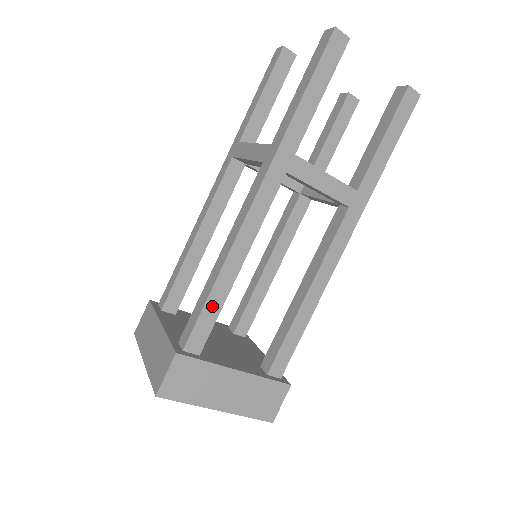
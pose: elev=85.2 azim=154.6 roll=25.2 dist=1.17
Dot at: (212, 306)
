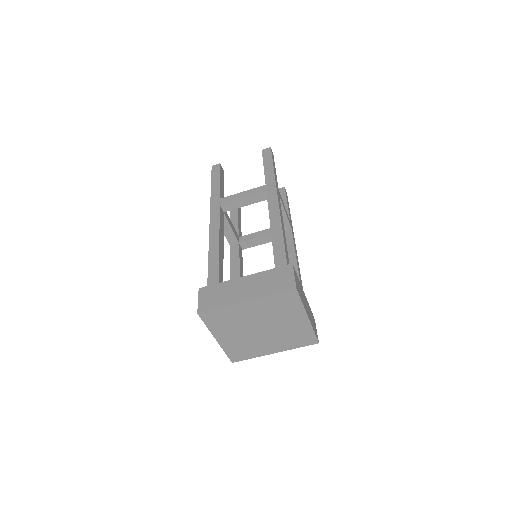
Dot at: (286, 249)
